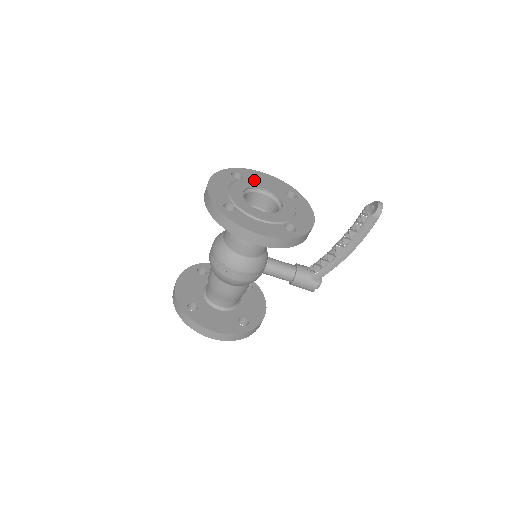
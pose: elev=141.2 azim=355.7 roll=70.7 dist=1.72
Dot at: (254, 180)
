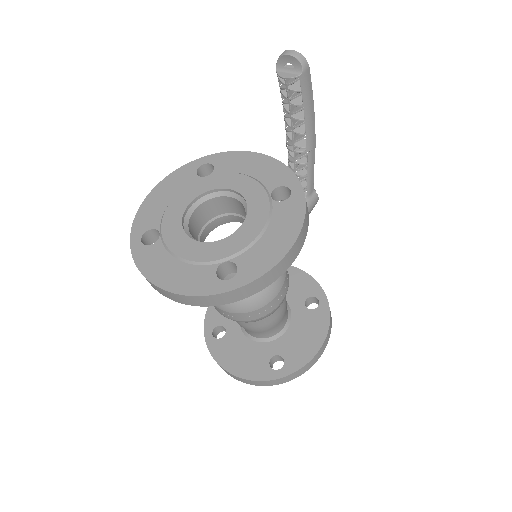
Dot at: (166, 214)
